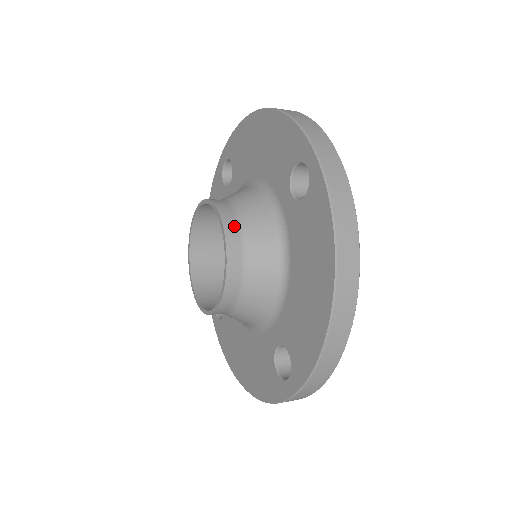
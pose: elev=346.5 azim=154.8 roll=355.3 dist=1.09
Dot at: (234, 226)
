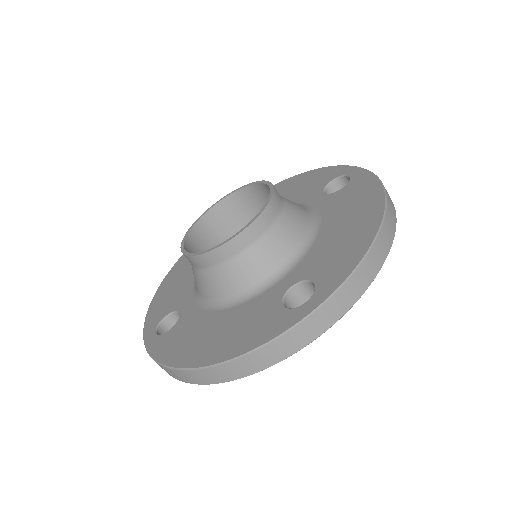
Dot at: occluded
